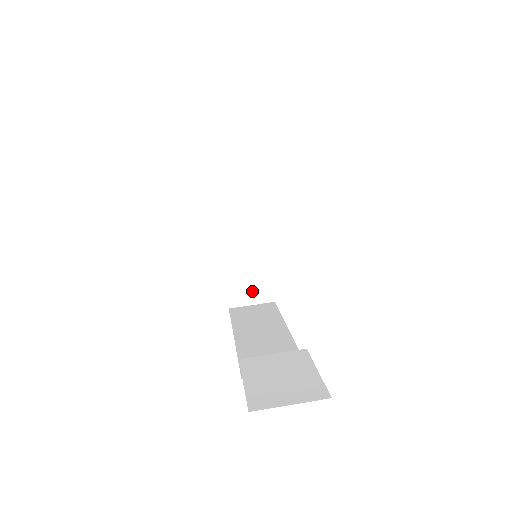
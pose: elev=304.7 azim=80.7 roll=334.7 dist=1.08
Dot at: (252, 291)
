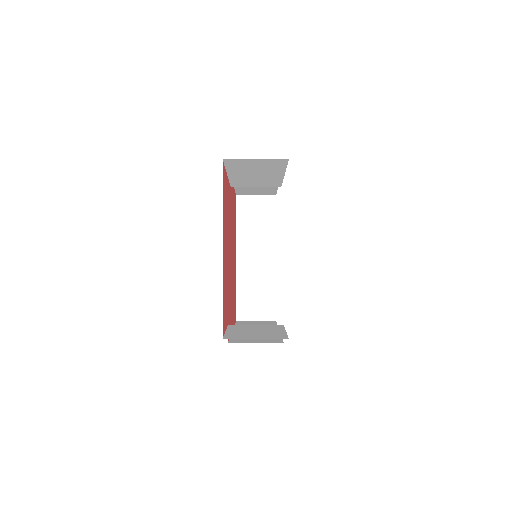
Dot at: (257, 309)
